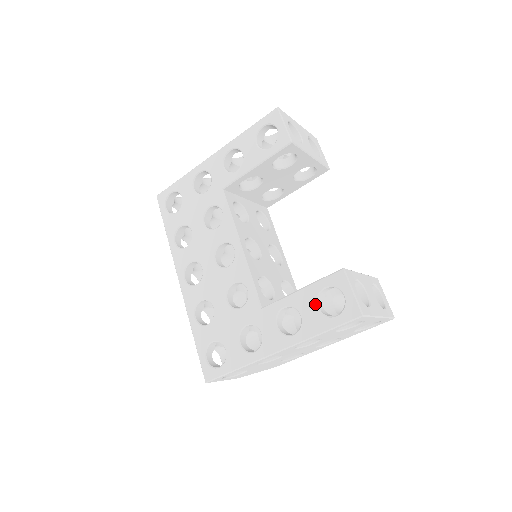
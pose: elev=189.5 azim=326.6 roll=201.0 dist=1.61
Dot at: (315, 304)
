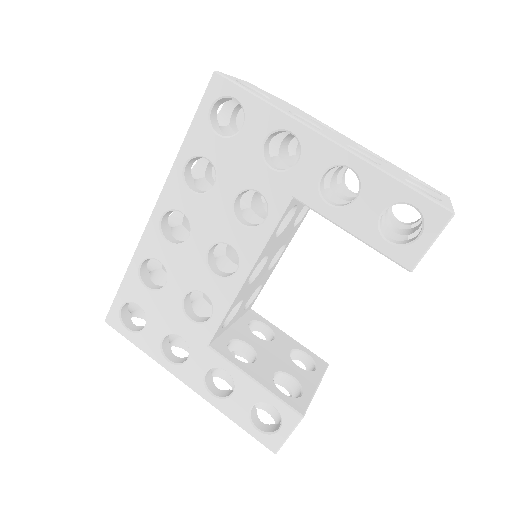
Dot at: (252, 404)
